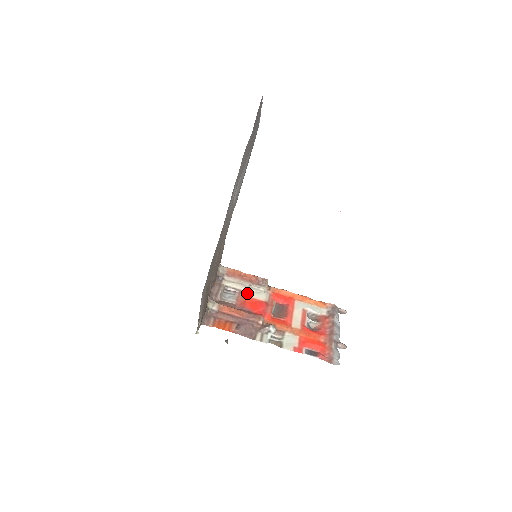
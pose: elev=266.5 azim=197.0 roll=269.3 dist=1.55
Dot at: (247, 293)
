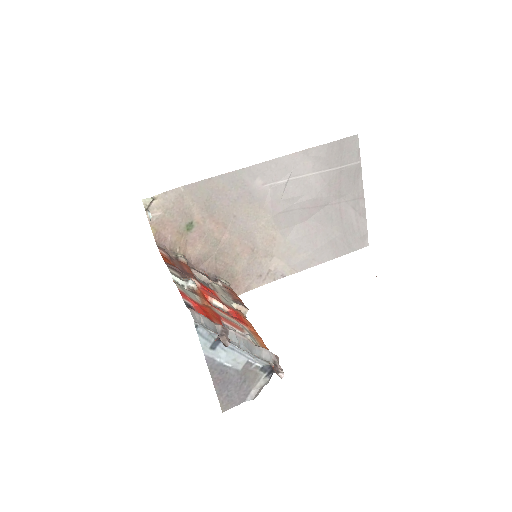
Dot at: (218, 293)
